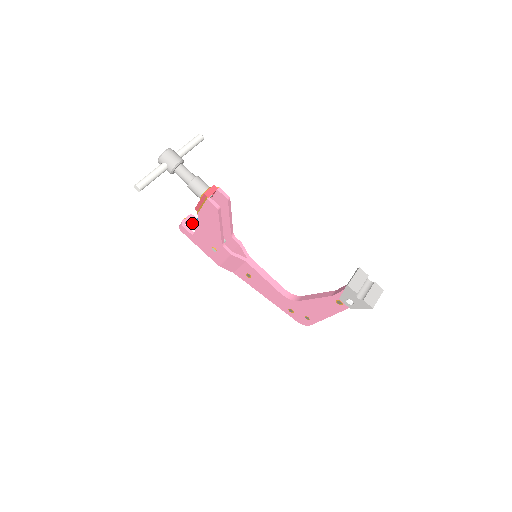
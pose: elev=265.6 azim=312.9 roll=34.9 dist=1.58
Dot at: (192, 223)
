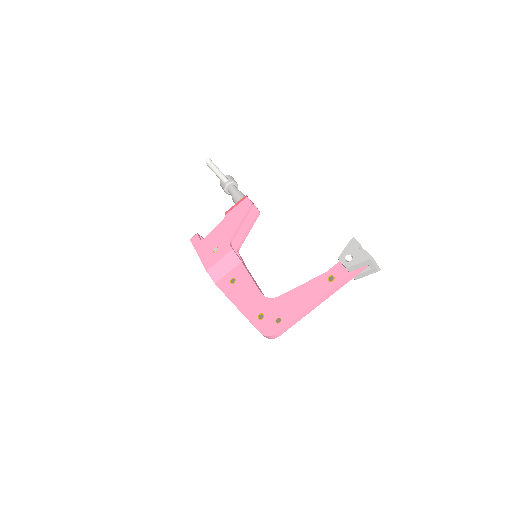
Dot at: occluded
